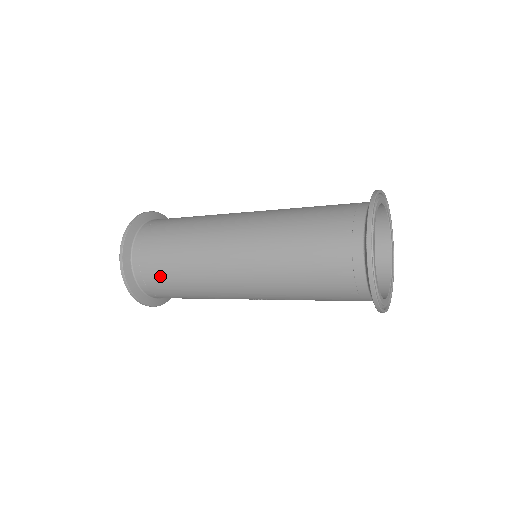
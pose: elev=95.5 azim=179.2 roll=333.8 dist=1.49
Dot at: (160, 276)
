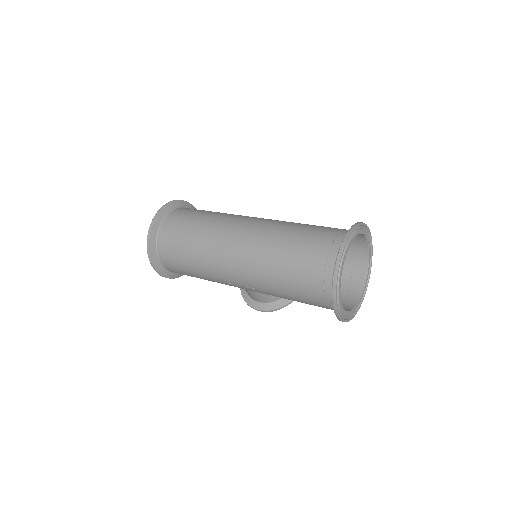
Dot at: (177, 240)
